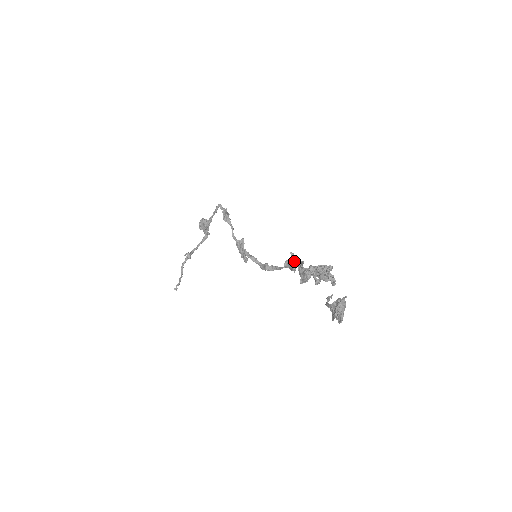
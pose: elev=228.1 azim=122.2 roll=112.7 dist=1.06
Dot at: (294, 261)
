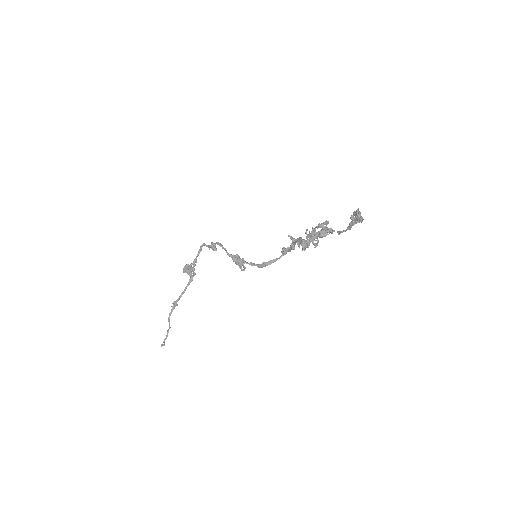
Dot at: (292, 241)
